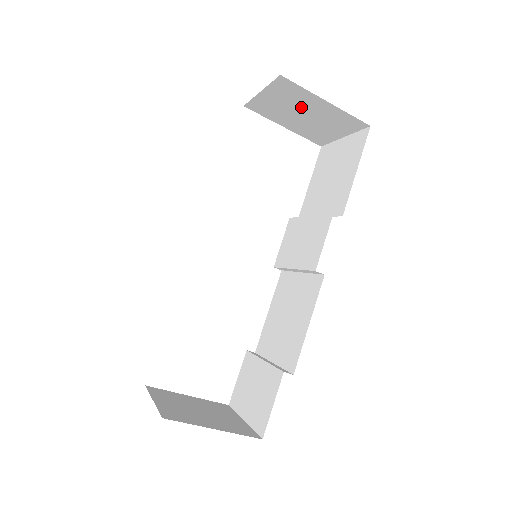
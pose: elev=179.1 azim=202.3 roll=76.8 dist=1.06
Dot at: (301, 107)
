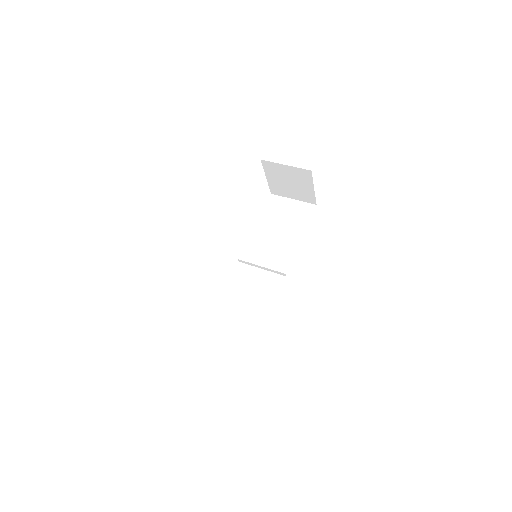
Dot at: (296, 181)
